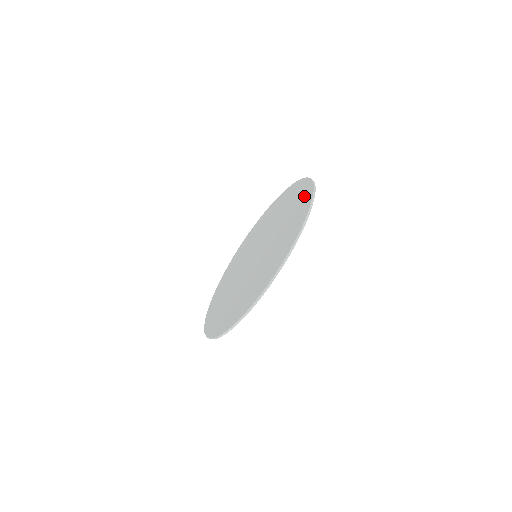
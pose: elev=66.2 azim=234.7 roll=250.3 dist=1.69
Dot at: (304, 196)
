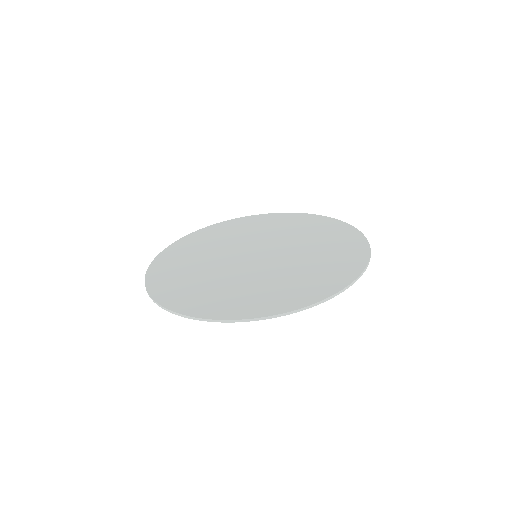
Dot at: (307, 293)
